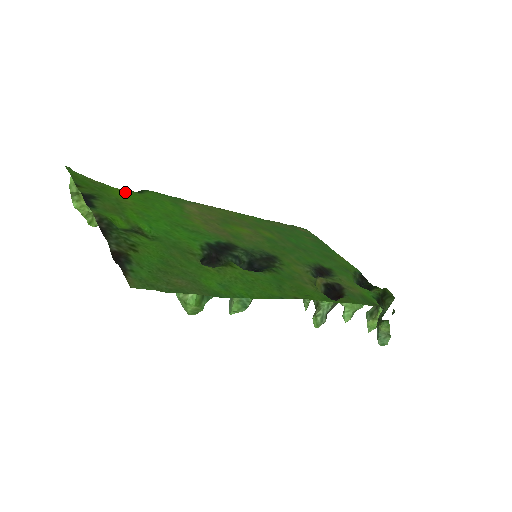
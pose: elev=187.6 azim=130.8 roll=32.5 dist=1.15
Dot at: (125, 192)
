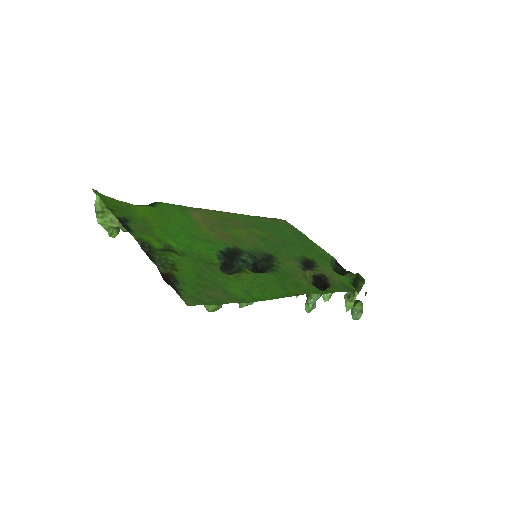
Dot at: (144, 208)
